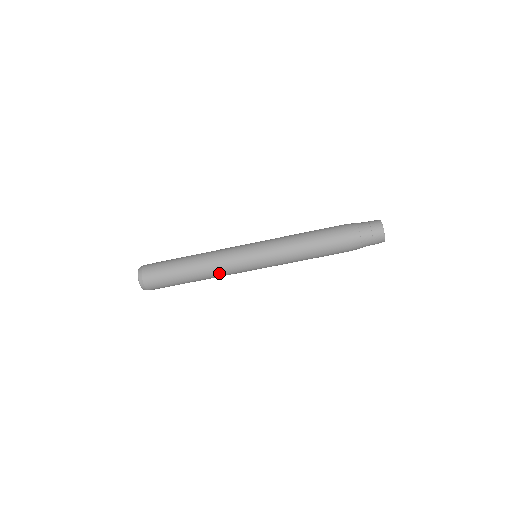
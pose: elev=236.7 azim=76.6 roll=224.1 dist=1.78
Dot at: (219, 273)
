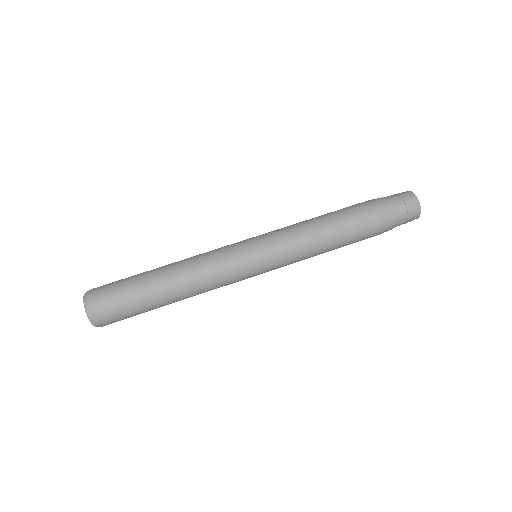
Dot at: (209, 287)
